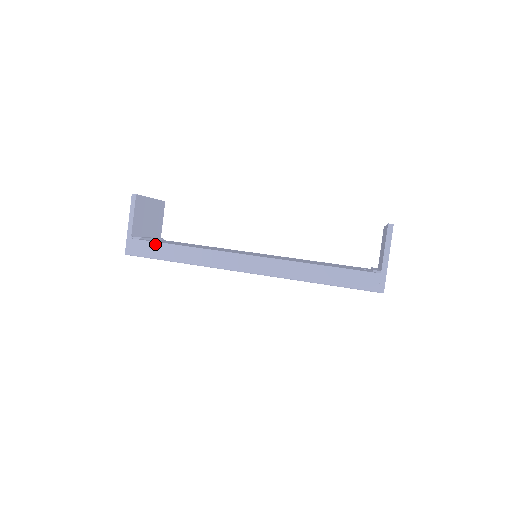
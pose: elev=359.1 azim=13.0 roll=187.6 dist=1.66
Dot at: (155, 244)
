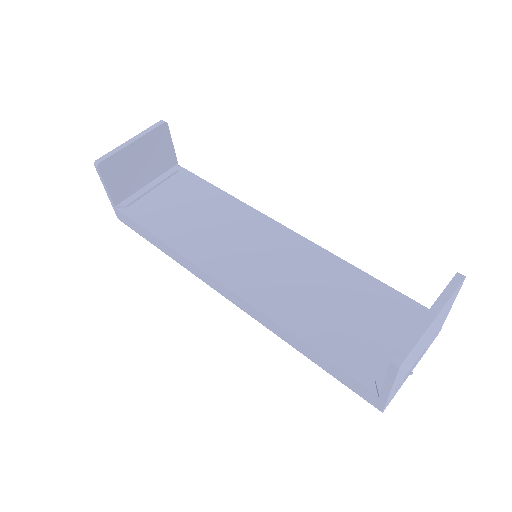
Dot at: (137, 225)
